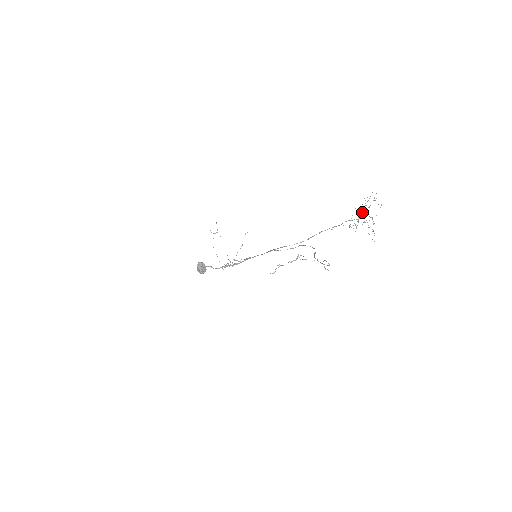
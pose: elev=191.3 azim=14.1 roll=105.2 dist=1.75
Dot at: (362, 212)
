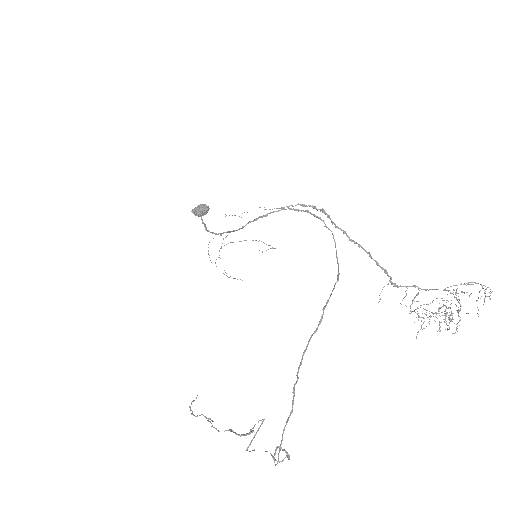
Dot at: occluded
